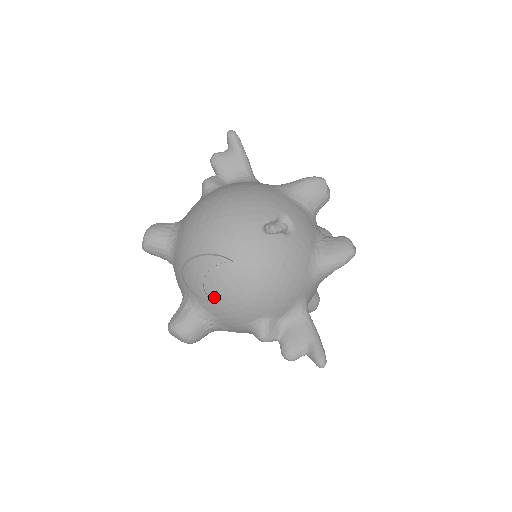
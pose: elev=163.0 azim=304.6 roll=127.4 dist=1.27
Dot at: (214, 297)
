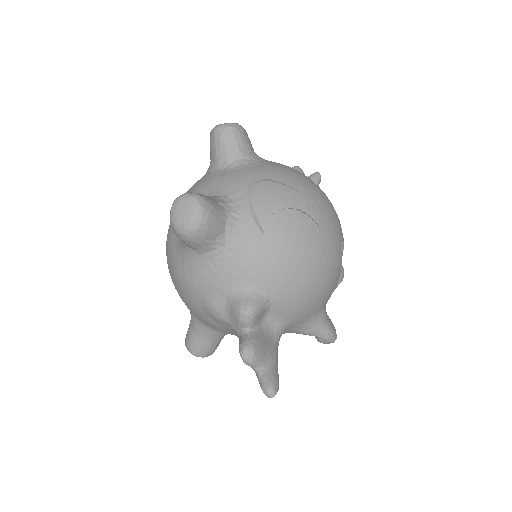
Dot at: (271, 229)
